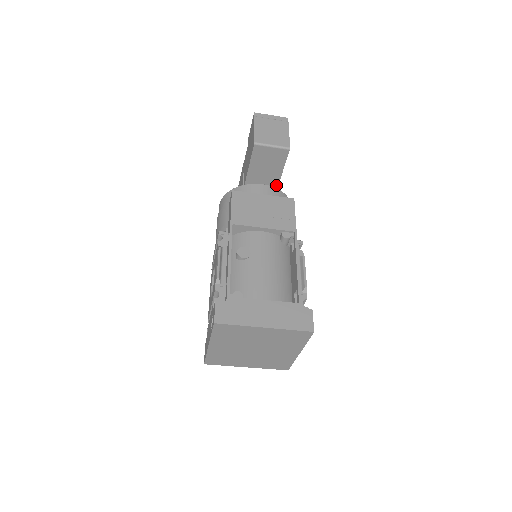
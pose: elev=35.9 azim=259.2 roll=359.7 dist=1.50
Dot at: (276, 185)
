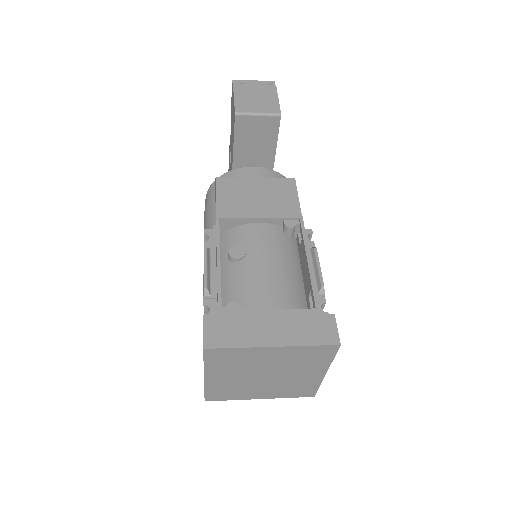
Dot at: (271, 166)
